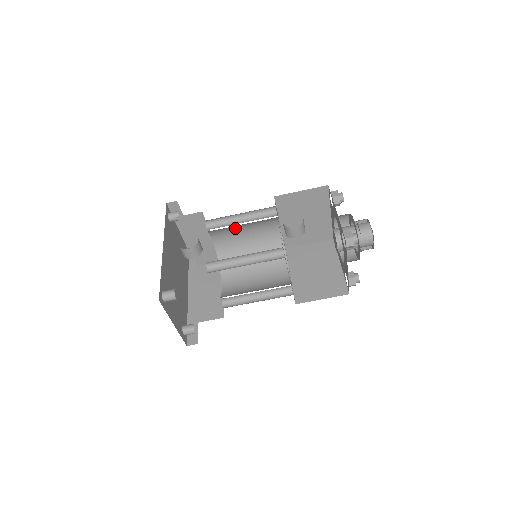
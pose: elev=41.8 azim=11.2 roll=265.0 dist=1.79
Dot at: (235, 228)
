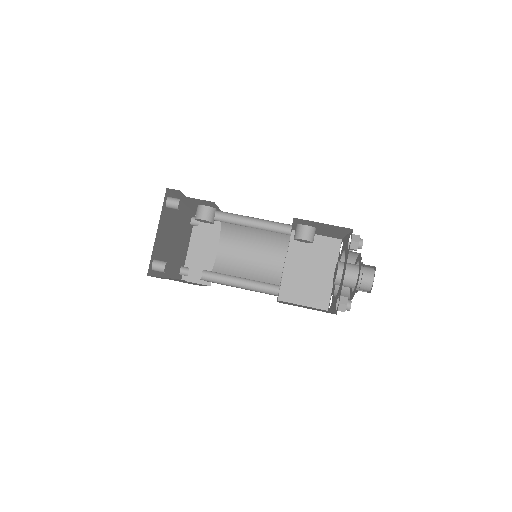
Dot at: (245, 243)
